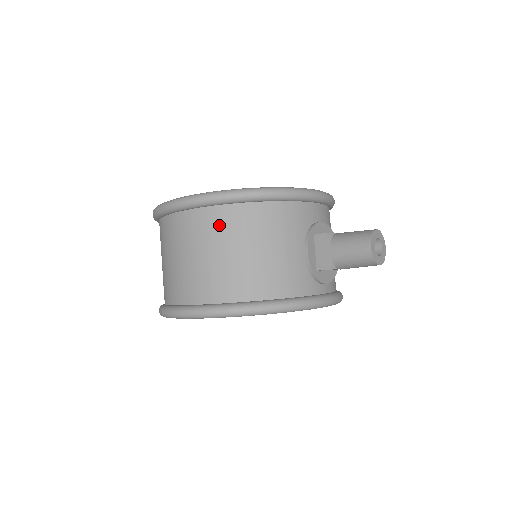
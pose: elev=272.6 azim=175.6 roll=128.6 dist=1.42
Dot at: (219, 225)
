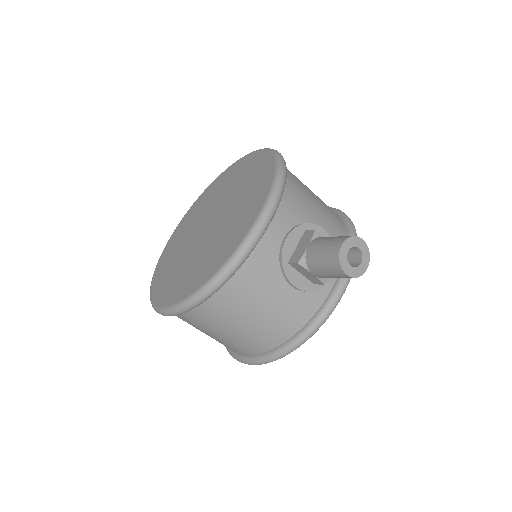
Dot at: (207, 318)
